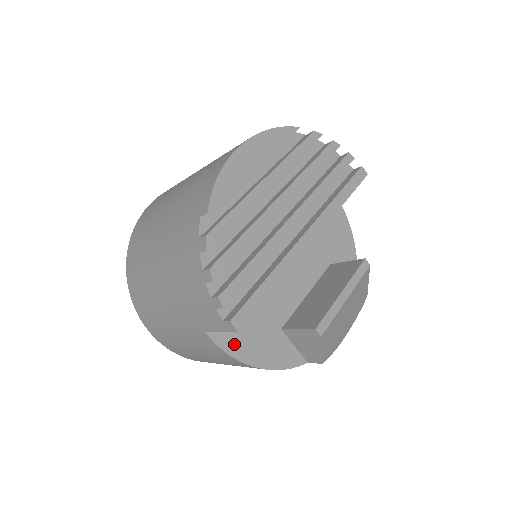
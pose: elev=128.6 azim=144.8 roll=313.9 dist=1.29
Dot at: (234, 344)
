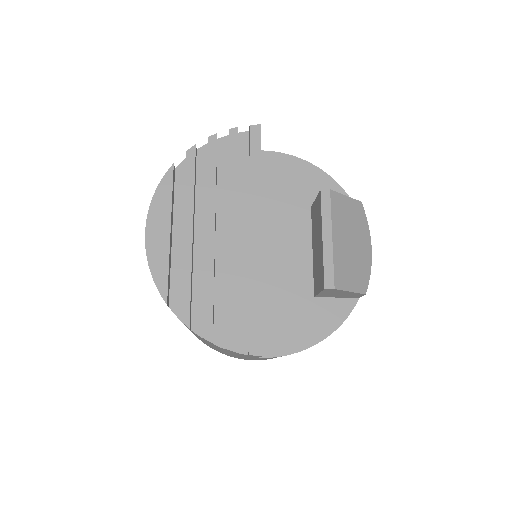
Dot at: (287, 344)
